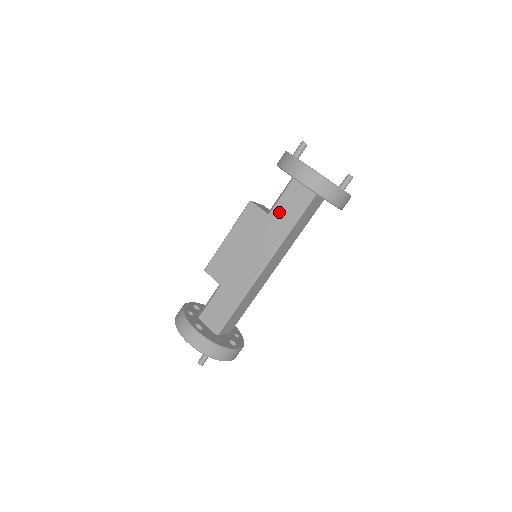
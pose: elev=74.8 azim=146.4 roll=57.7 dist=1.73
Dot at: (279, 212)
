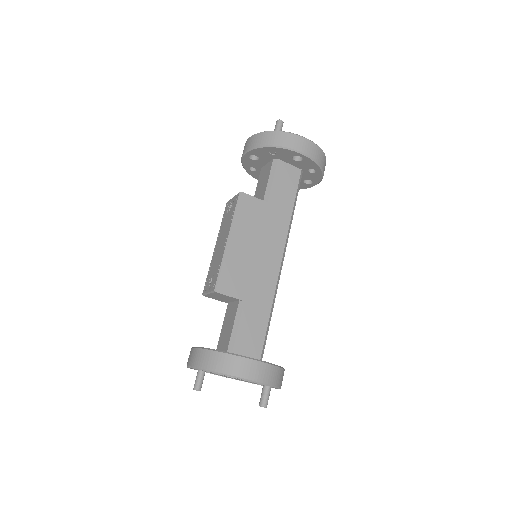
Dot at: (278, 197)
